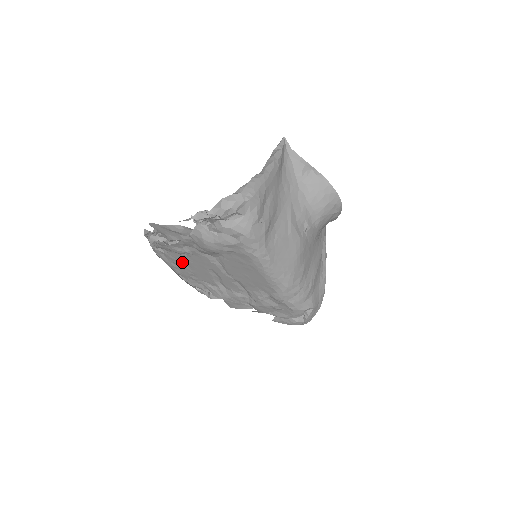
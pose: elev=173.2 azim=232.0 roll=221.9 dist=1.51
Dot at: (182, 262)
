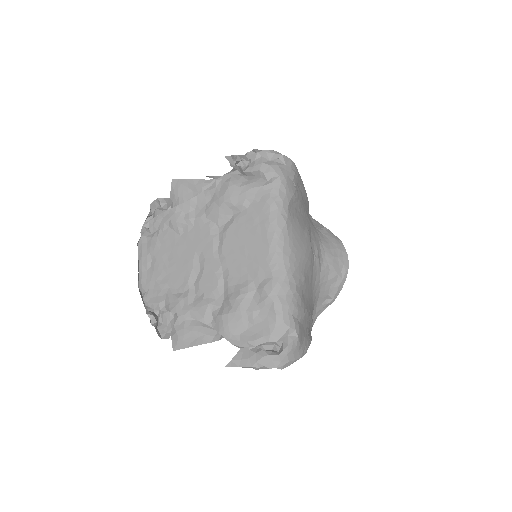
Dot at: (166, 249)
